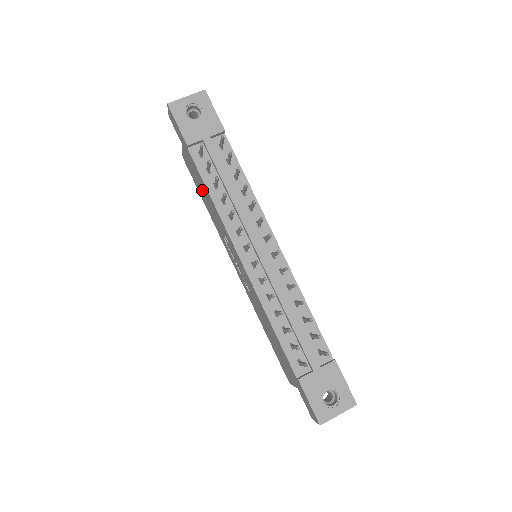
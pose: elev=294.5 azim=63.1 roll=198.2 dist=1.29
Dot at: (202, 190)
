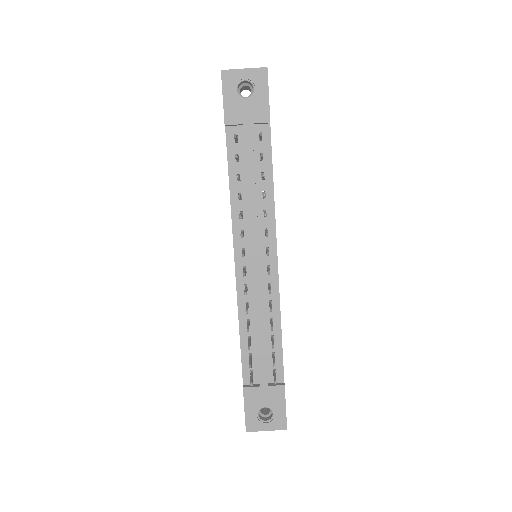
Dot at: occluded
